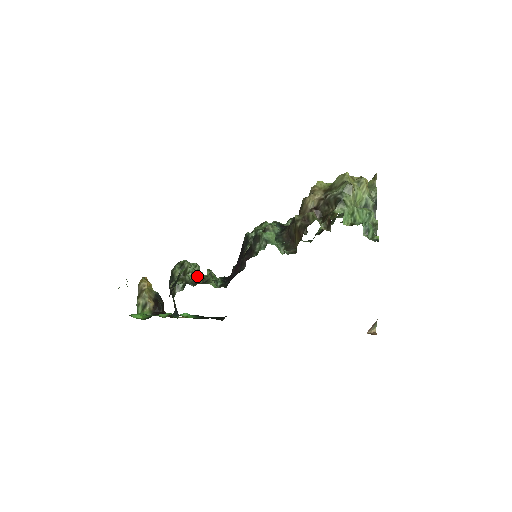
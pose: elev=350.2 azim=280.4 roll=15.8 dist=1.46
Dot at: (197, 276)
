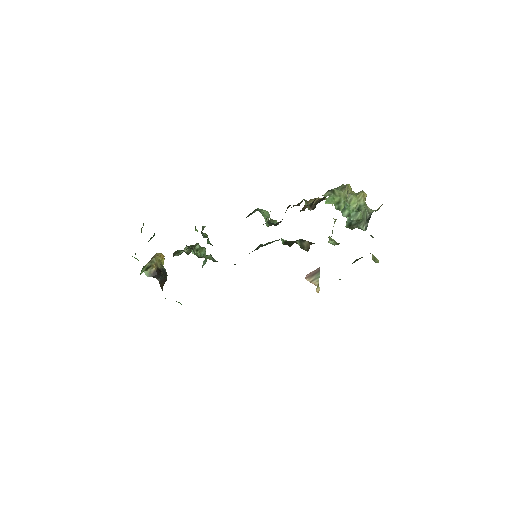
Dot at: (199, 254)
